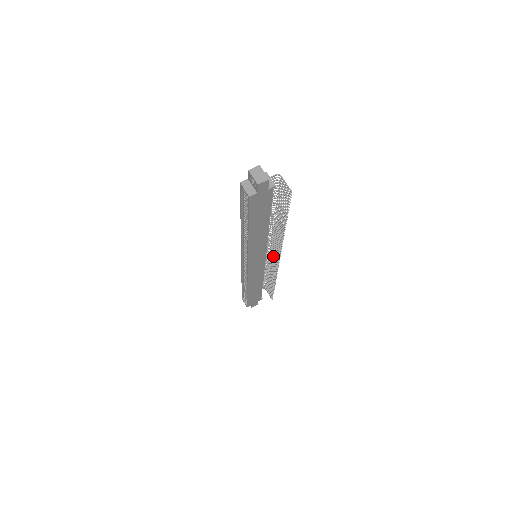
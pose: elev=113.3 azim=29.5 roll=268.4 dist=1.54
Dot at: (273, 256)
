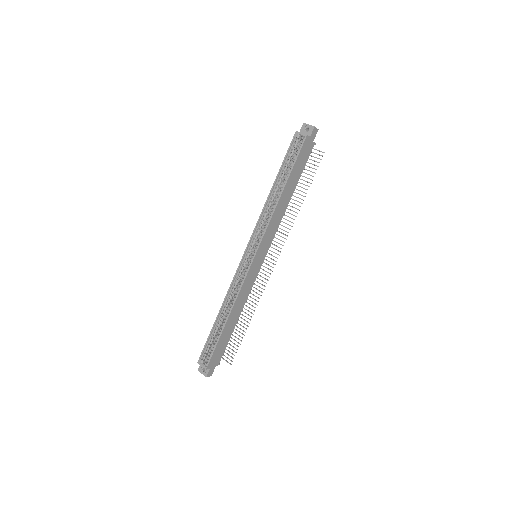
Dot at: (263, 269)
